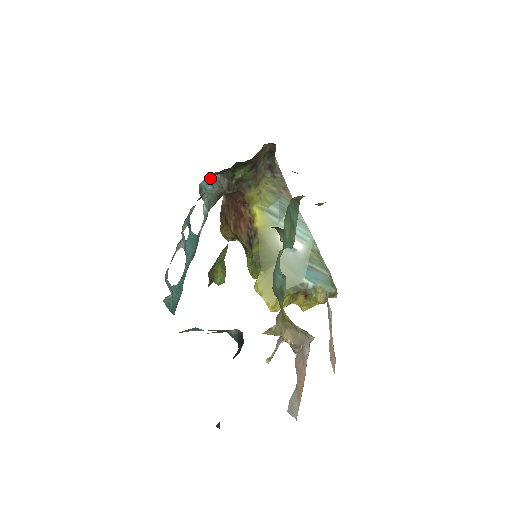
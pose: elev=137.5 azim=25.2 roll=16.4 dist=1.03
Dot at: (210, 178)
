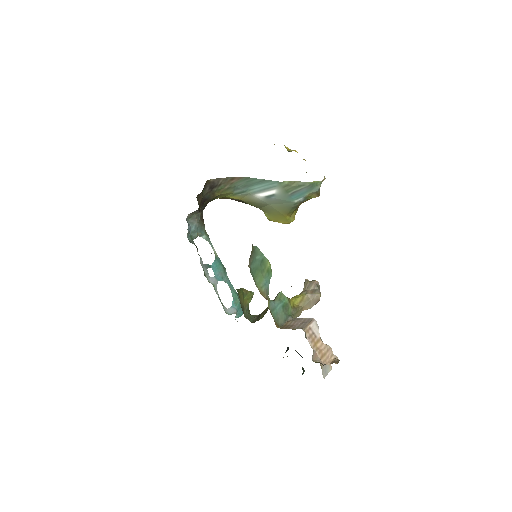
Dot at: (188, 227)
